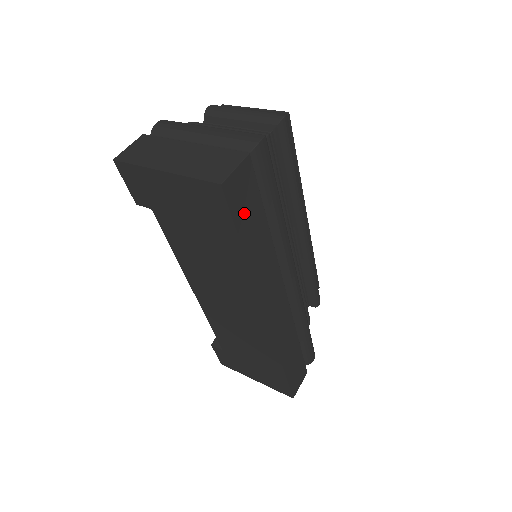
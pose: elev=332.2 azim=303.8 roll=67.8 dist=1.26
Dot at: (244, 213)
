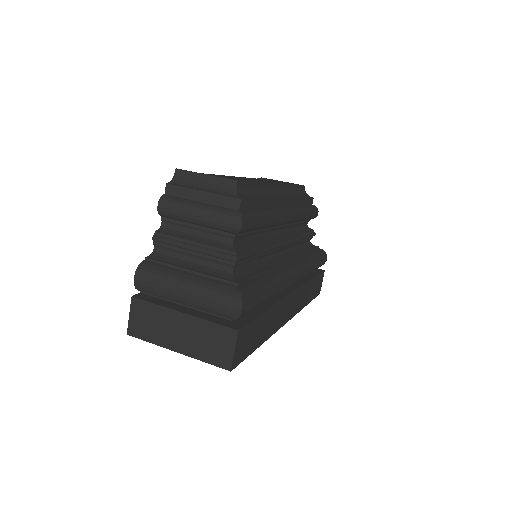
Dot at: (250, 343)
